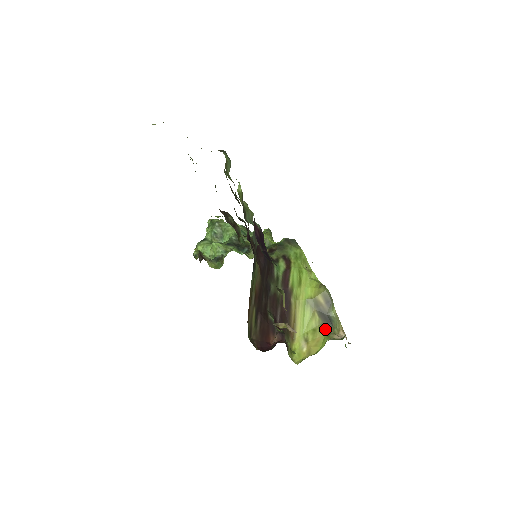
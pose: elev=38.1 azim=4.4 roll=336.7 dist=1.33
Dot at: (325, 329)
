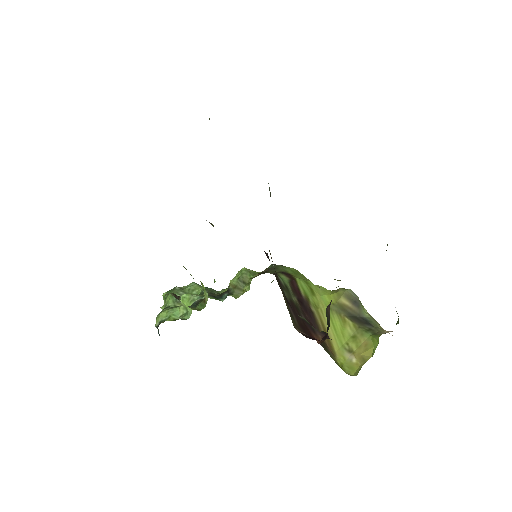
Dot at: (366, 331)
